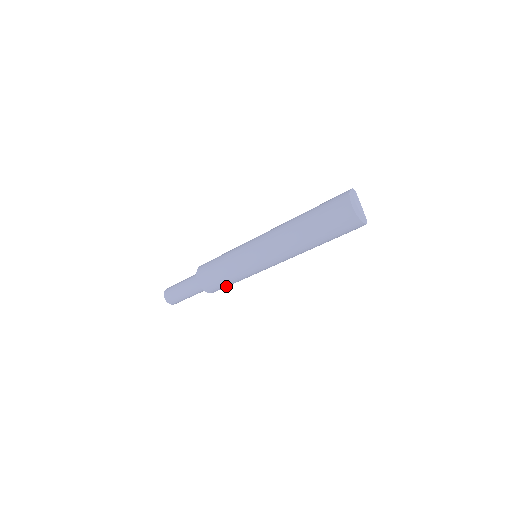
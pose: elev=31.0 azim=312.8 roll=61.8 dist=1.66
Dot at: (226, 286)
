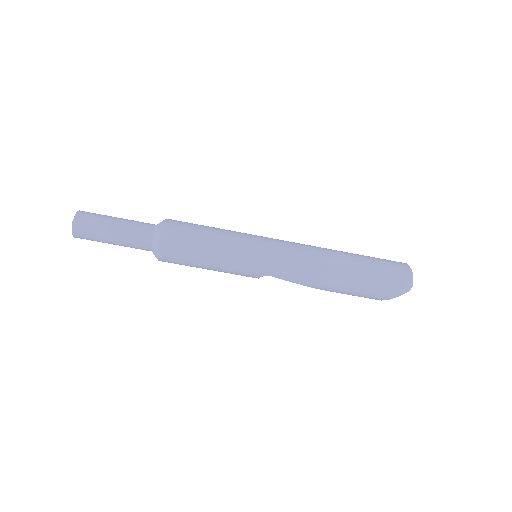
Dot at: (190, 251)
